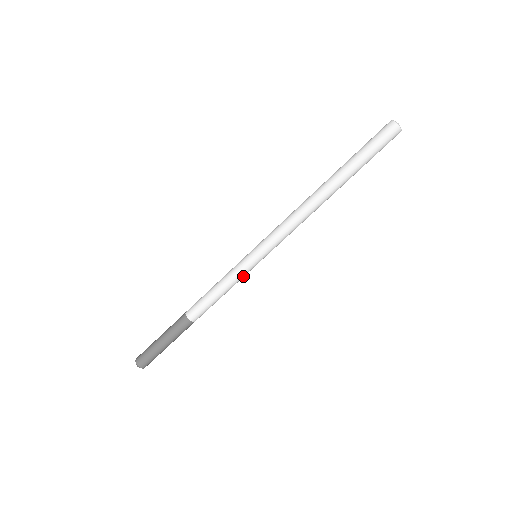
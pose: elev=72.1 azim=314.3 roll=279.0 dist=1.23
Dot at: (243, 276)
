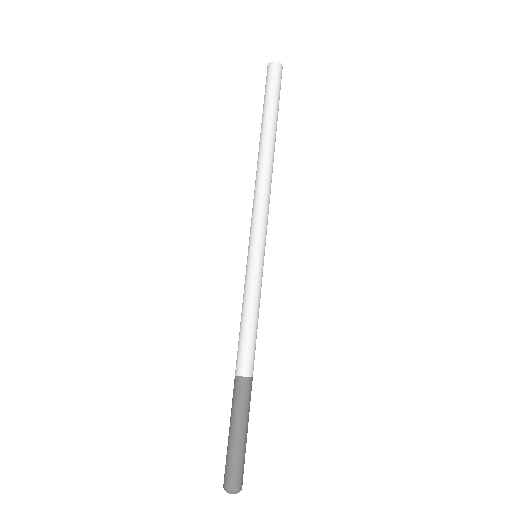
Dot at: (261, 284)
